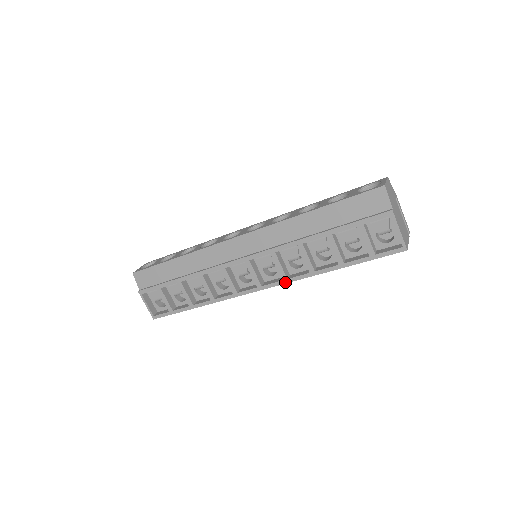
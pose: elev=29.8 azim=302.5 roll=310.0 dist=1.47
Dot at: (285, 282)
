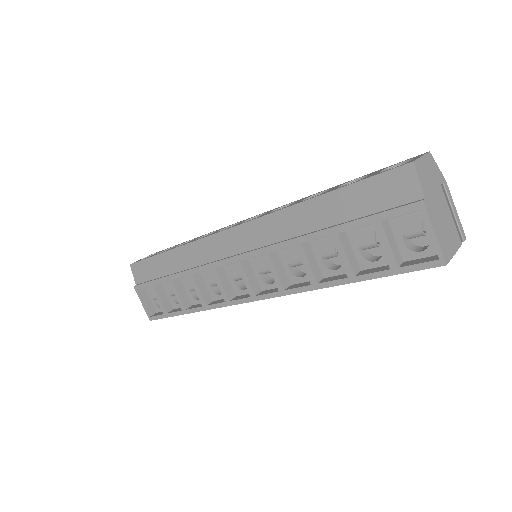
Dot at: (282, 294)
